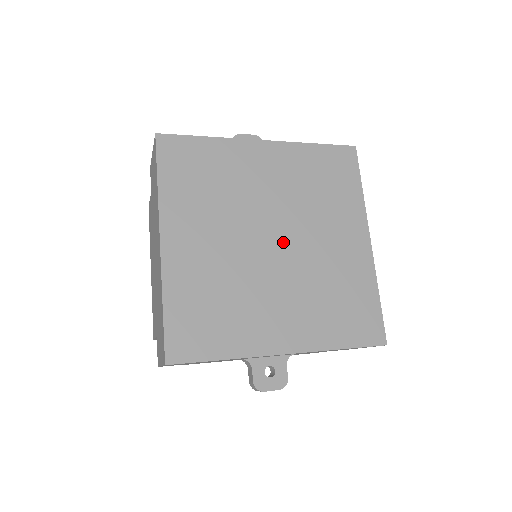
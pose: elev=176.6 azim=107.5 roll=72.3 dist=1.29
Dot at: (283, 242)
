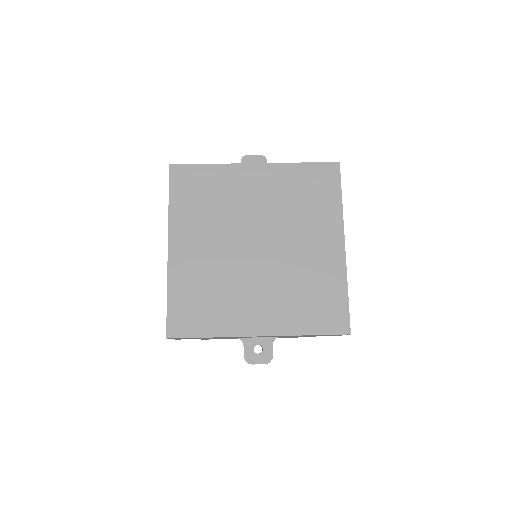
Dot at: (265, 247)
